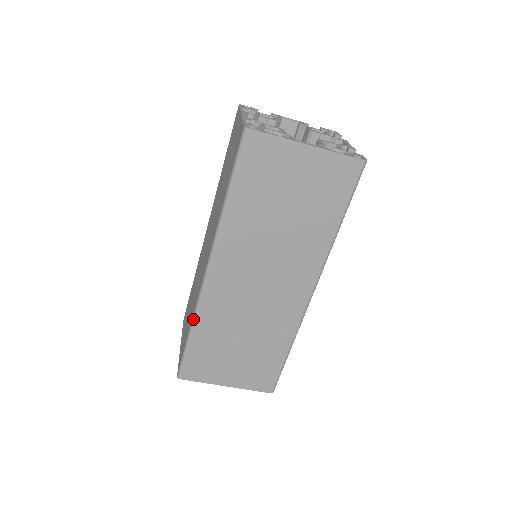
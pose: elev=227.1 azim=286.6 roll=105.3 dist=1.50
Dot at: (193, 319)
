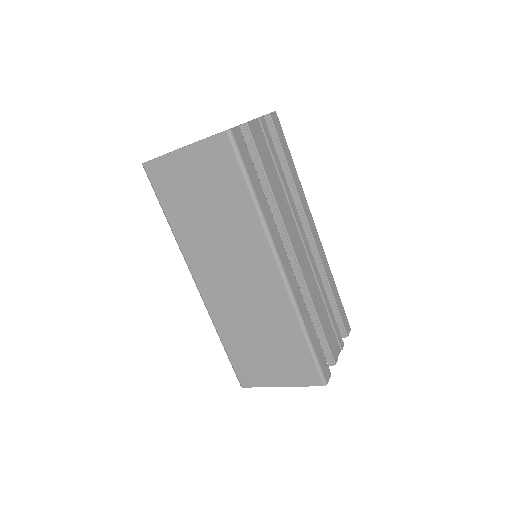
Dot at: occluded
